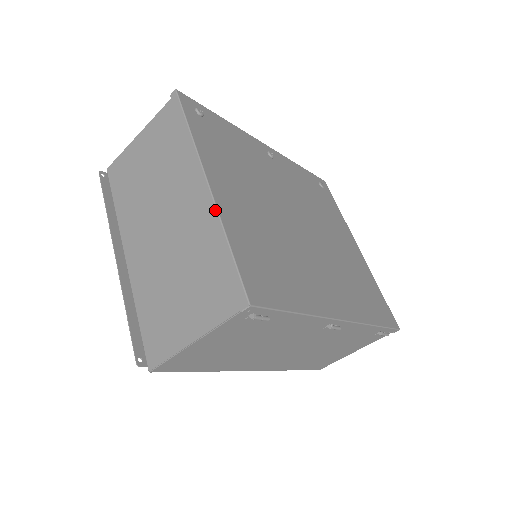
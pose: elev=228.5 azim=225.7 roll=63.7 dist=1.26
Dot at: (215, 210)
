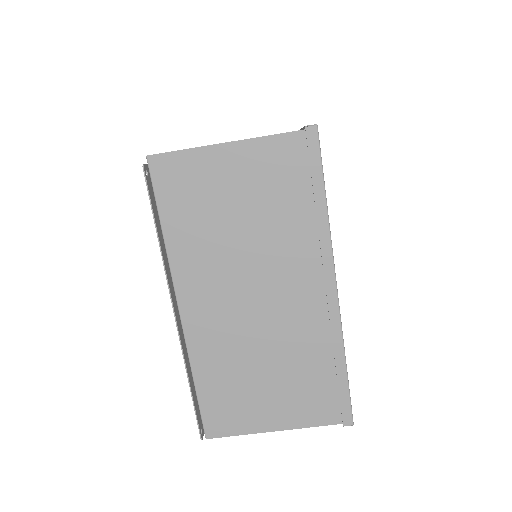
Dot at: (339, 325)
